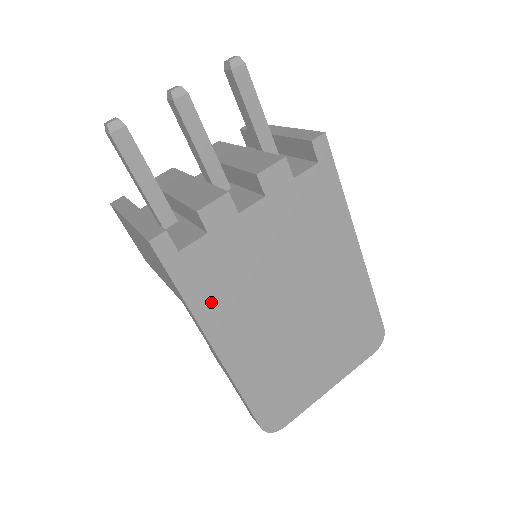
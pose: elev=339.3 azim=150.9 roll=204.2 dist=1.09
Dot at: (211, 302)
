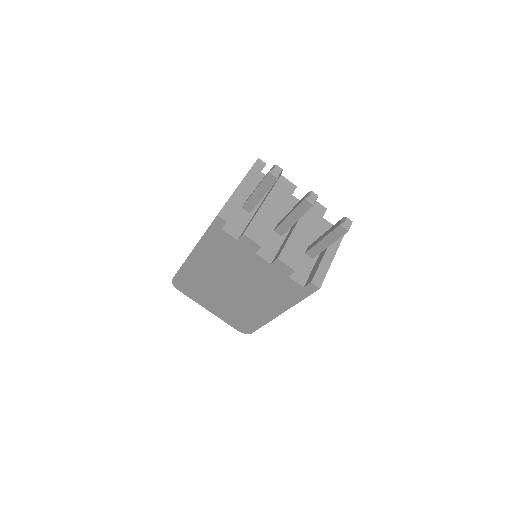
Dot at: (210, 247)
